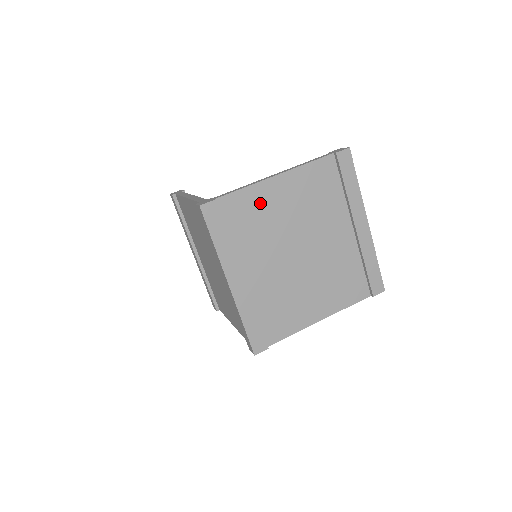
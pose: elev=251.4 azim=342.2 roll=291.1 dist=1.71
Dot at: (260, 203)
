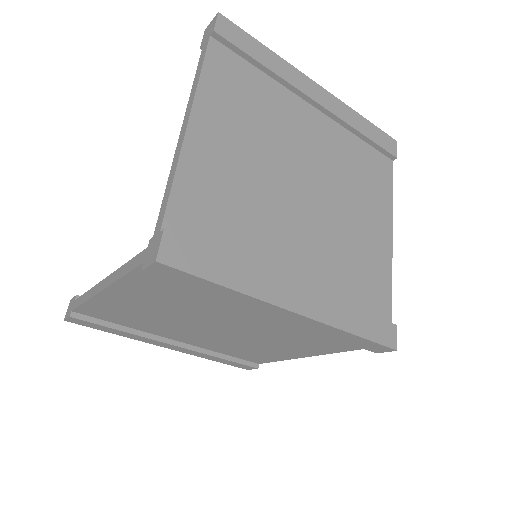
Dot at: (211, 177)
